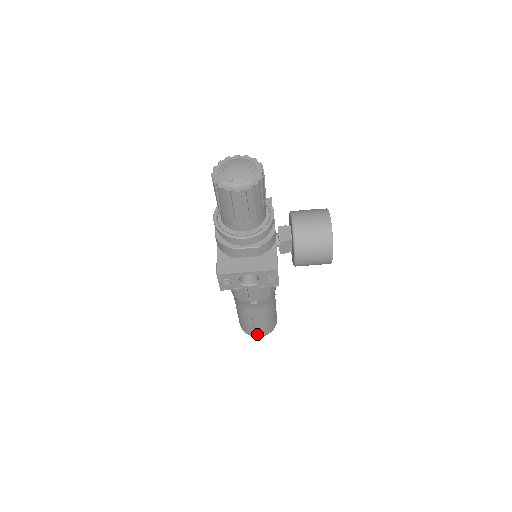
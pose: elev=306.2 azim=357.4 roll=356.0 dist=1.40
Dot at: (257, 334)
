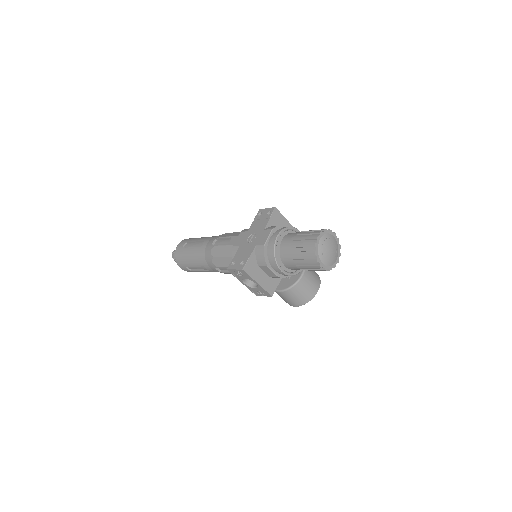
Dot at: (183, 268)
